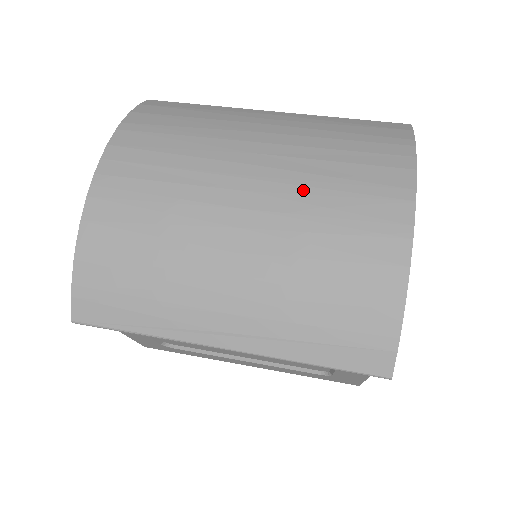
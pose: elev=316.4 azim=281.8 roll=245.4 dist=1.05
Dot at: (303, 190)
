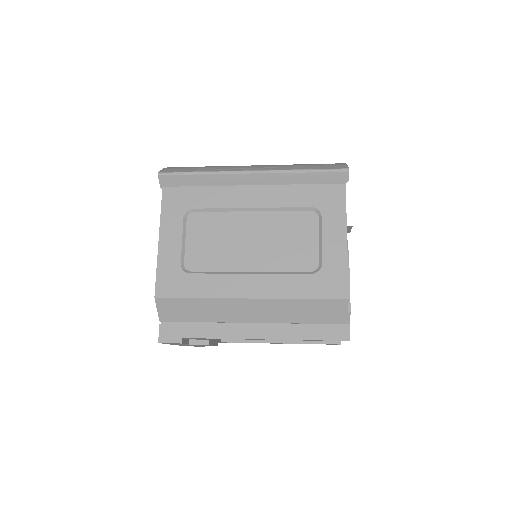
Dot at: occluded
